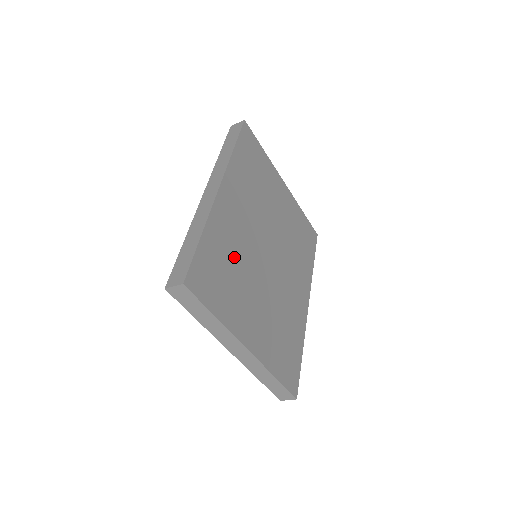
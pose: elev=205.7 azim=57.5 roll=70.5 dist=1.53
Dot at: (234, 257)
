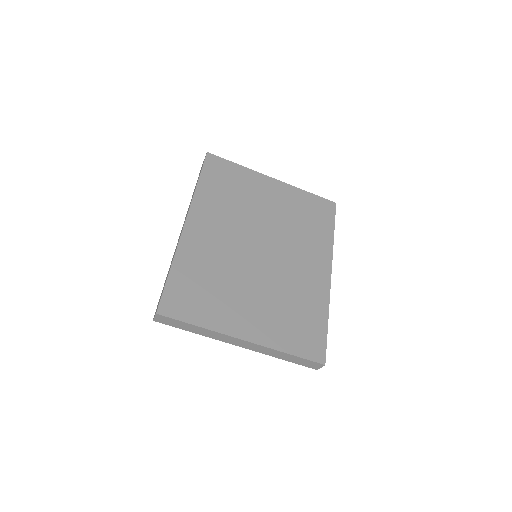
Dot at: (213, 271)
